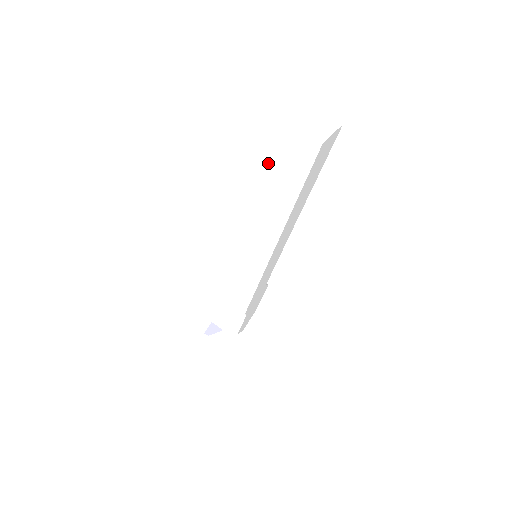
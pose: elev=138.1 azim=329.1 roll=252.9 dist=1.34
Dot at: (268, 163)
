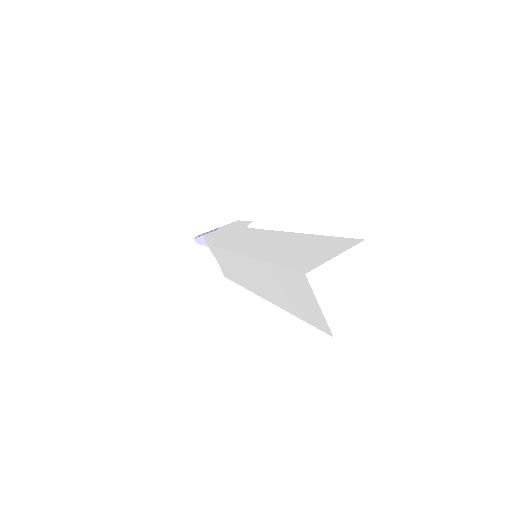
Dot at: (281, 272)
